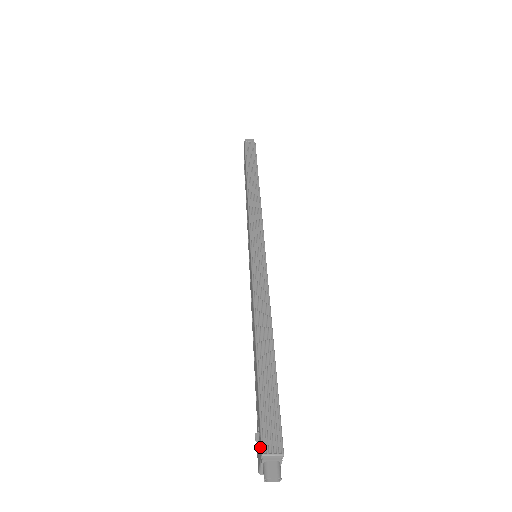
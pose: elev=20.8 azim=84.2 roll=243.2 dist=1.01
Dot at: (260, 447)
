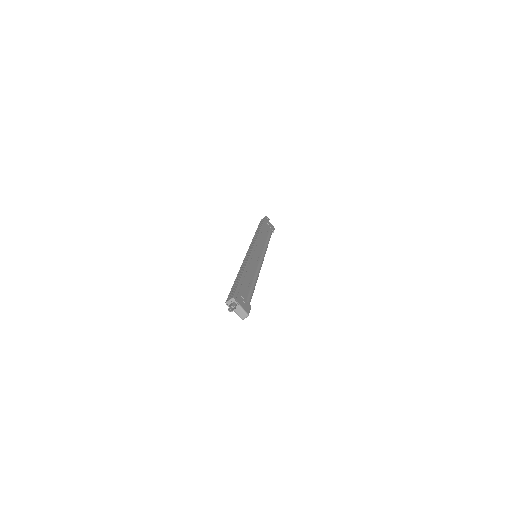
Dot at: (227, 303)
